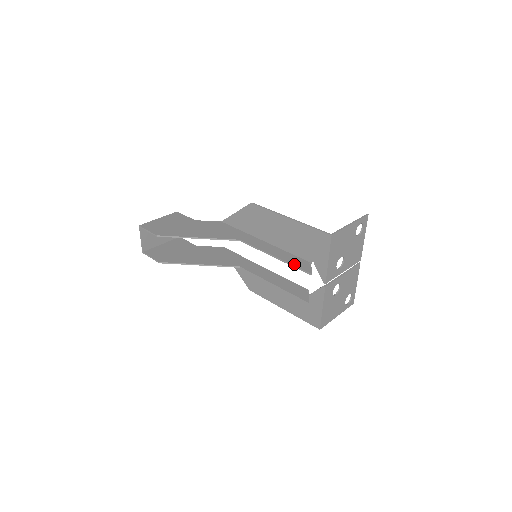
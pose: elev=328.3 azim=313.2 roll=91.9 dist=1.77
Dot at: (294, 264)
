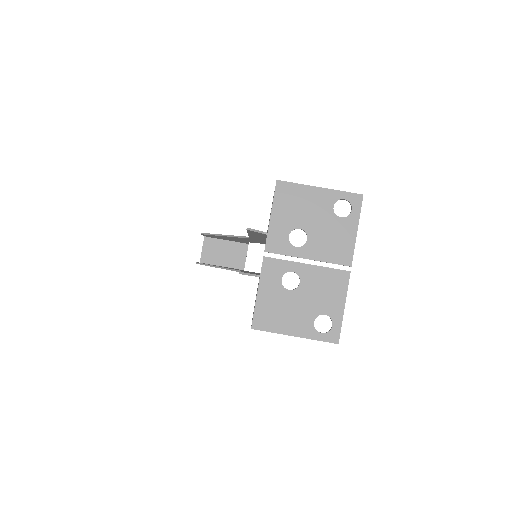
Dot at: occluded
